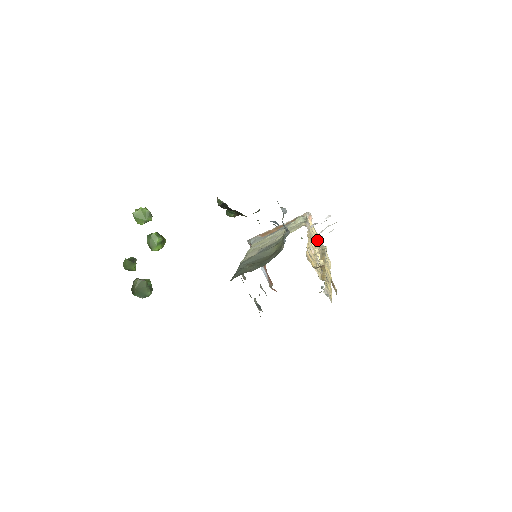
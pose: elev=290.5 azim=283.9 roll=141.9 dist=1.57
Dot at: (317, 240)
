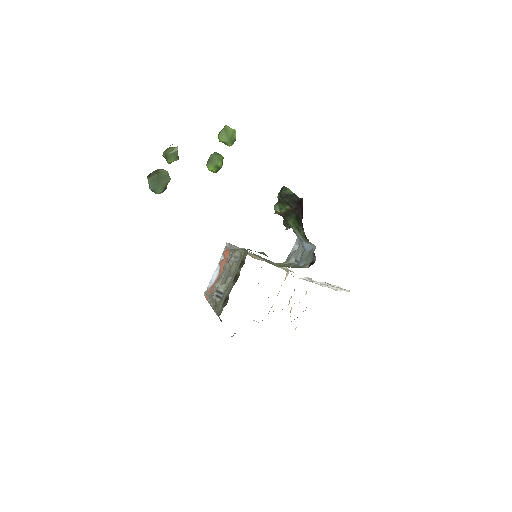
Dot at: occluded
